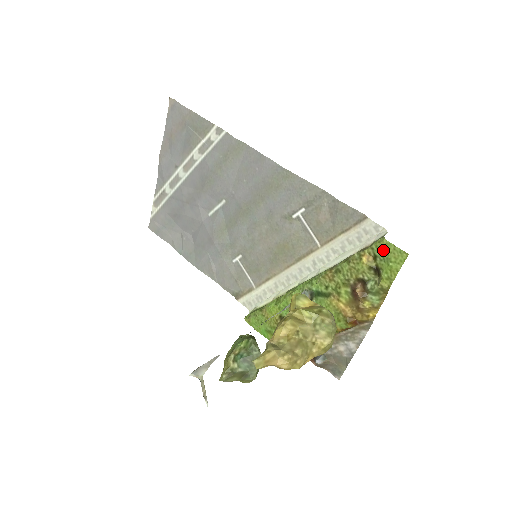
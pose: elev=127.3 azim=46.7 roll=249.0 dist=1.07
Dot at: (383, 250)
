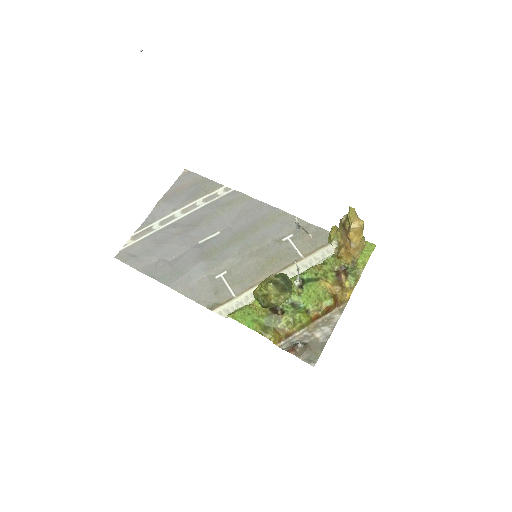
Dot at: occluded
